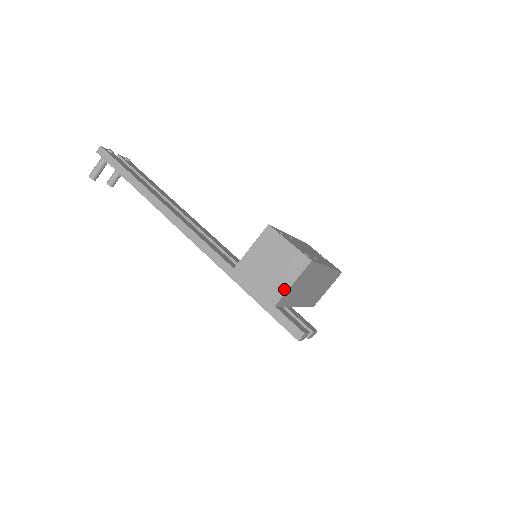
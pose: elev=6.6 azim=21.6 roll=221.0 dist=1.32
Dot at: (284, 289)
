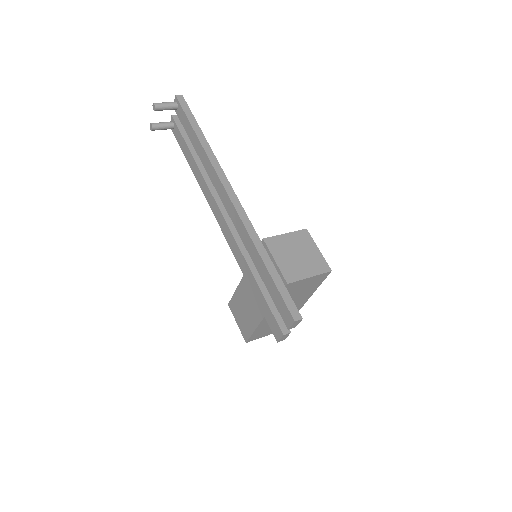
Dot at: (302, 276)
